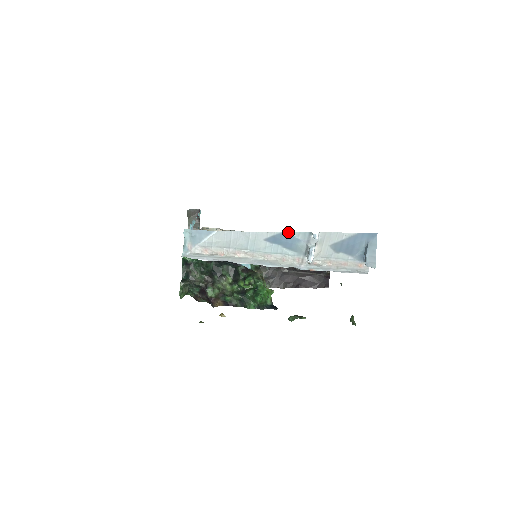
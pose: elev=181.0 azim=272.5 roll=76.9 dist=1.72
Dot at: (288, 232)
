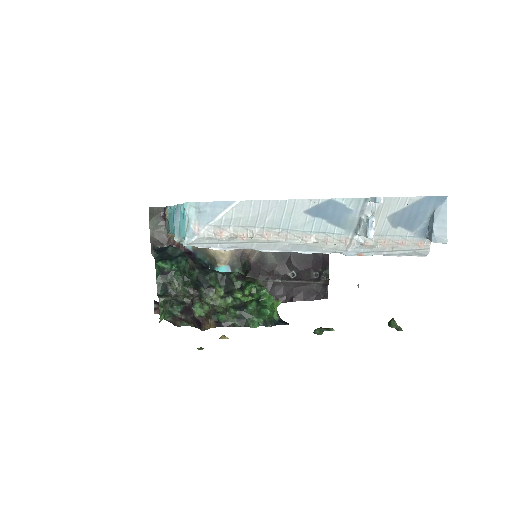
Dot at: (337, 199)
